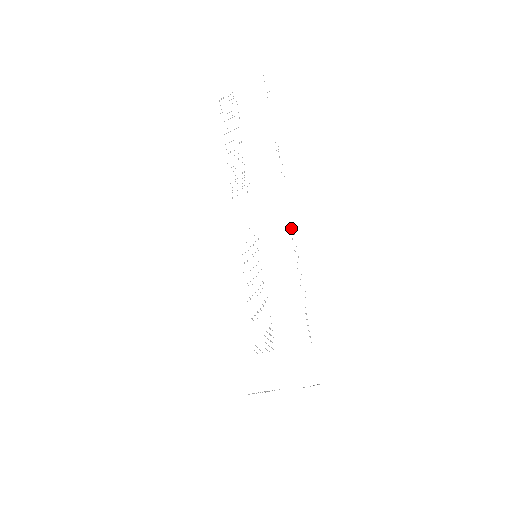
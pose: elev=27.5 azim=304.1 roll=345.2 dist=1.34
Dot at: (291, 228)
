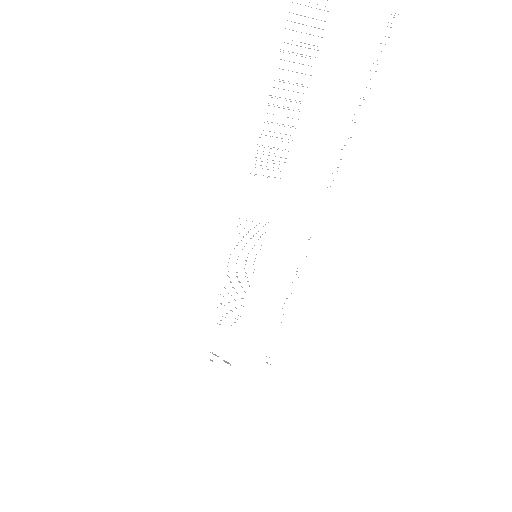
Dot at: occluded
